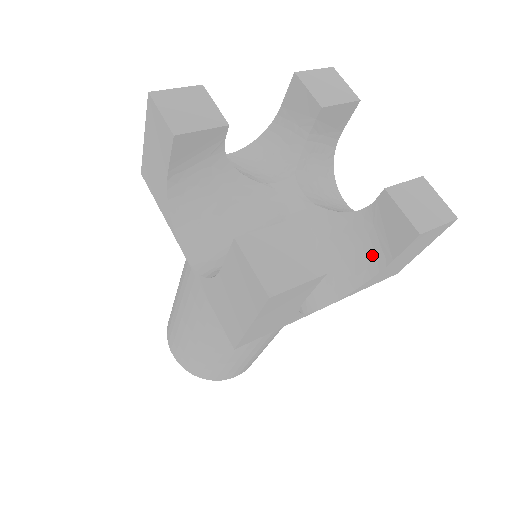
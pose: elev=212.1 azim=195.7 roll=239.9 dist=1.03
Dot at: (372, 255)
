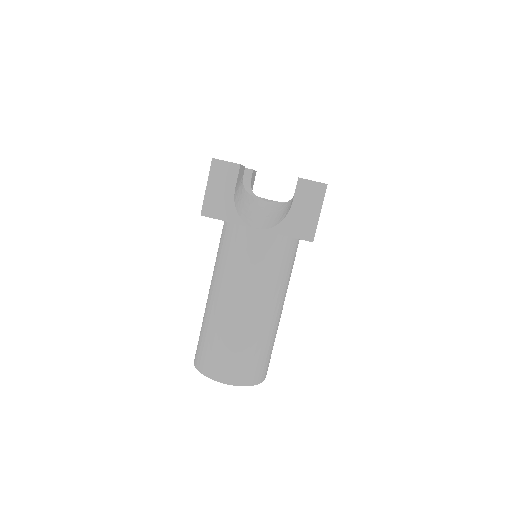
Dot at: occluded
